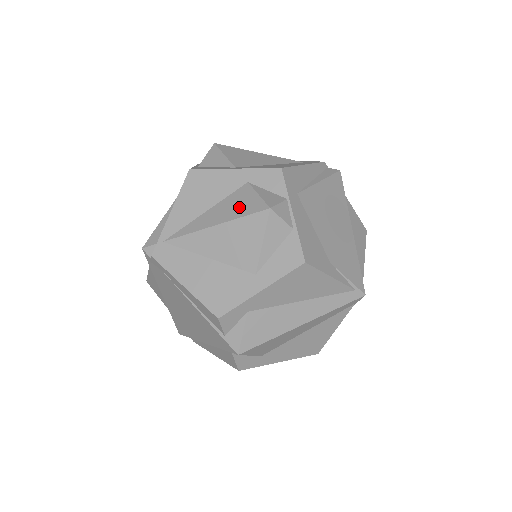
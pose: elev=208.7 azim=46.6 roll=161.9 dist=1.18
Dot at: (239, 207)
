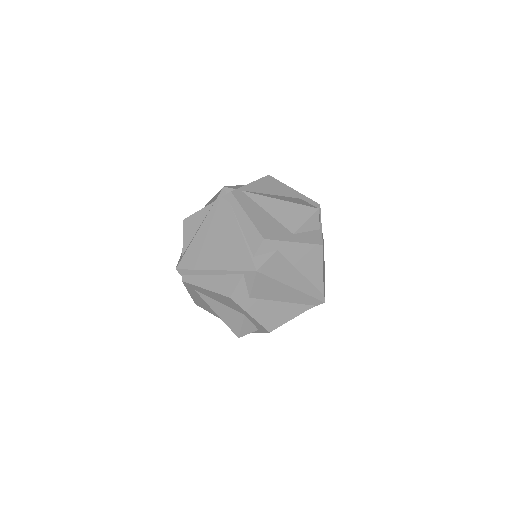
Dot at: (297, 201)
